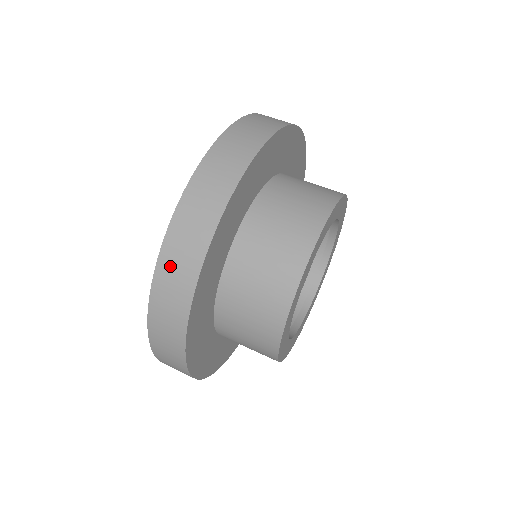
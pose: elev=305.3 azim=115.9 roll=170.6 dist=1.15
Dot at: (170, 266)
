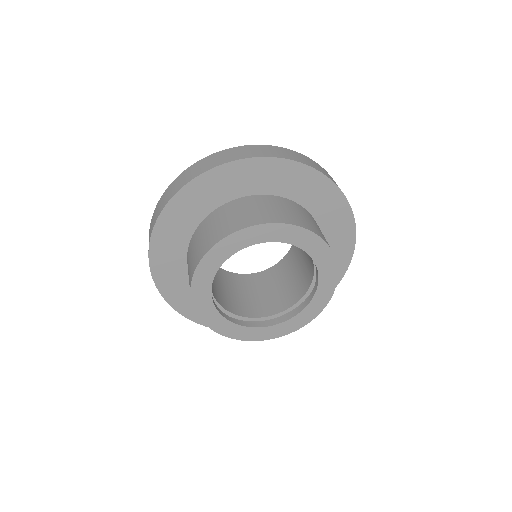
Dot at: (201, 164)
